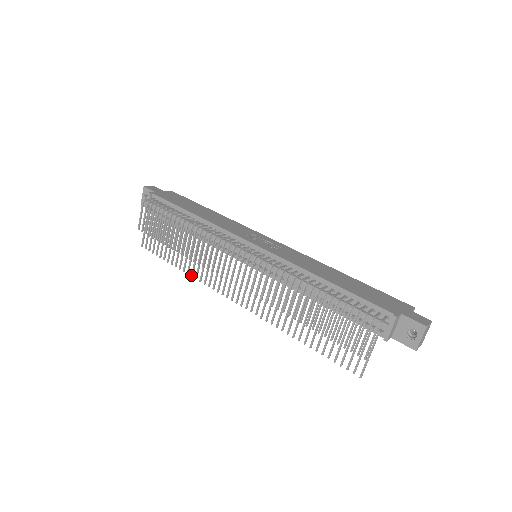
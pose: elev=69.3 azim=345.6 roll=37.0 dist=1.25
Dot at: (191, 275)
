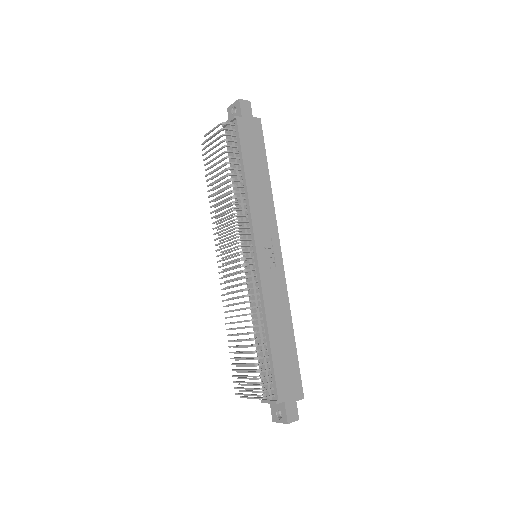
Dot at: (211, 212)
